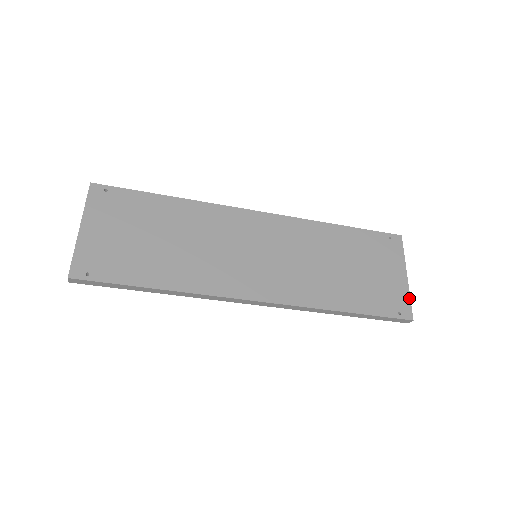
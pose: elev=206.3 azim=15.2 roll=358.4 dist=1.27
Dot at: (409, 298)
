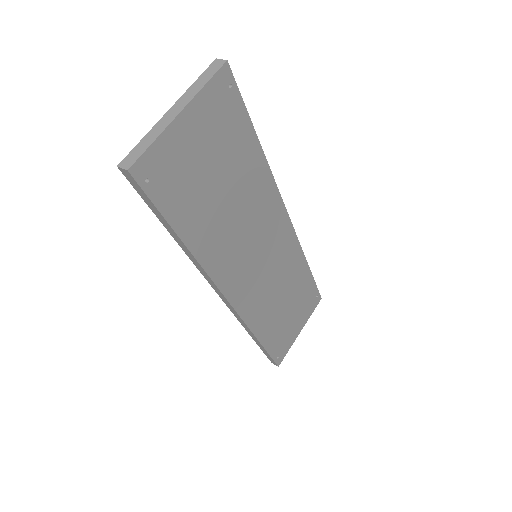
Dot at: occluded
